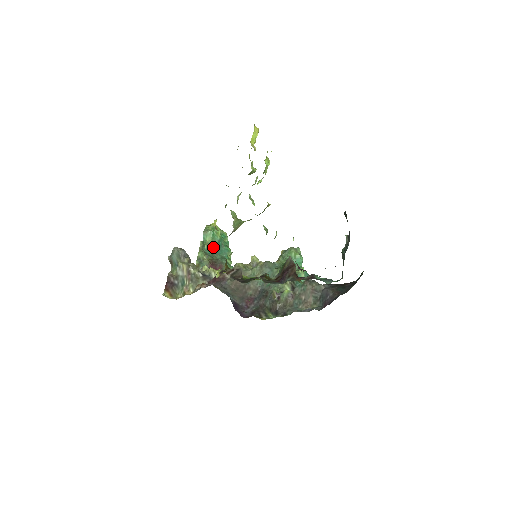
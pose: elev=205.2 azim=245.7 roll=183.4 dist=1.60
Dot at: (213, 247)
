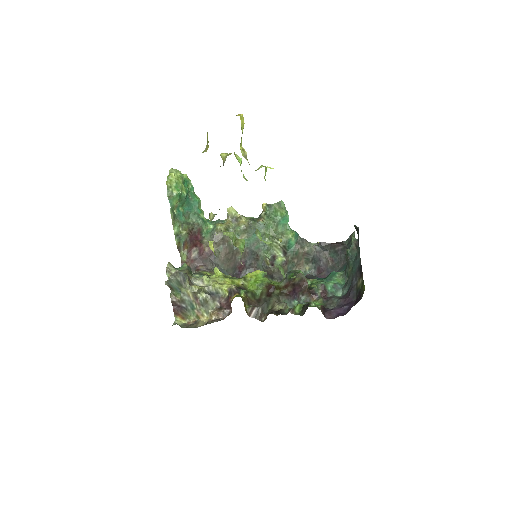
Dot at: (181, 206)
